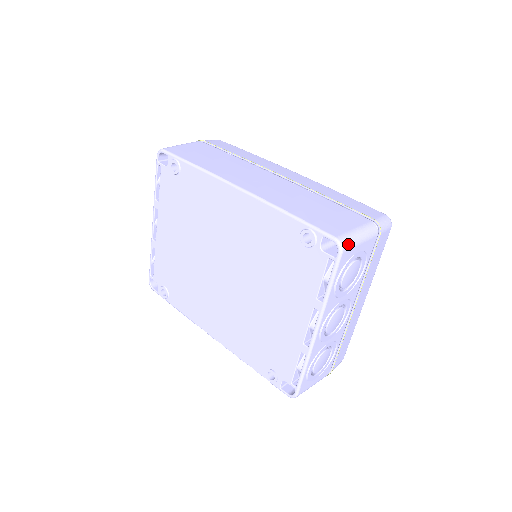
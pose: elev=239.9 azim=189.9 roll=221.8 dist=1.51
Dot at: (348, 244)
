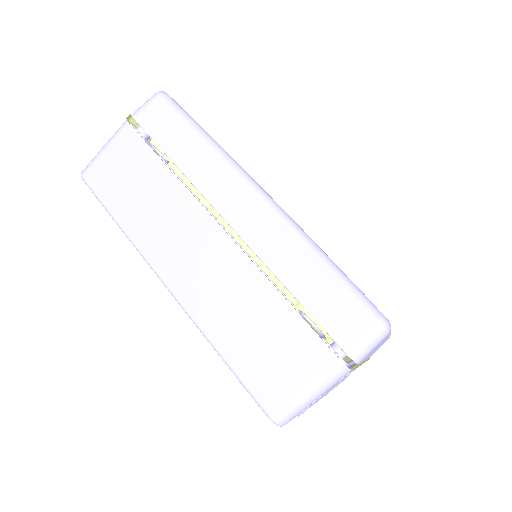
Dot at: (290, 417)
